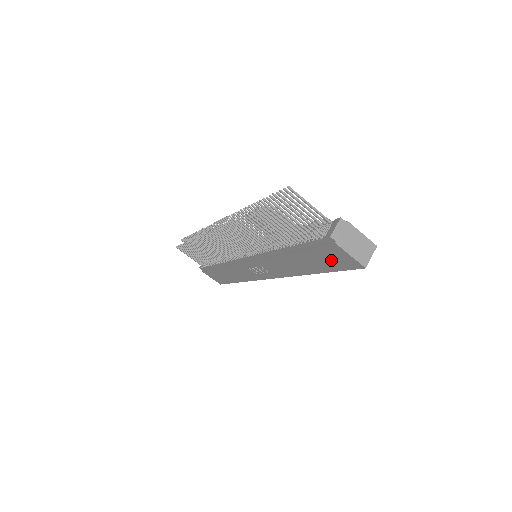
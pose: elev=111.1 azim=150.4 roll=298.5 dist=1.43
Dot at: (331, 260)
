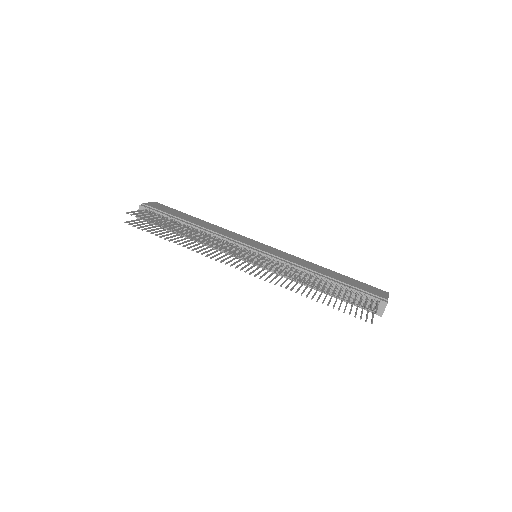
Dot at: occluded
